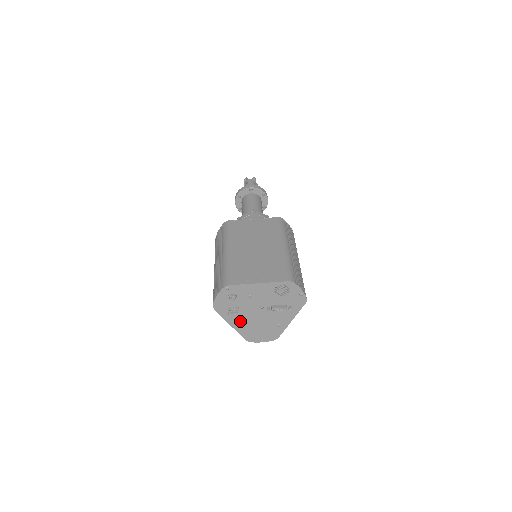
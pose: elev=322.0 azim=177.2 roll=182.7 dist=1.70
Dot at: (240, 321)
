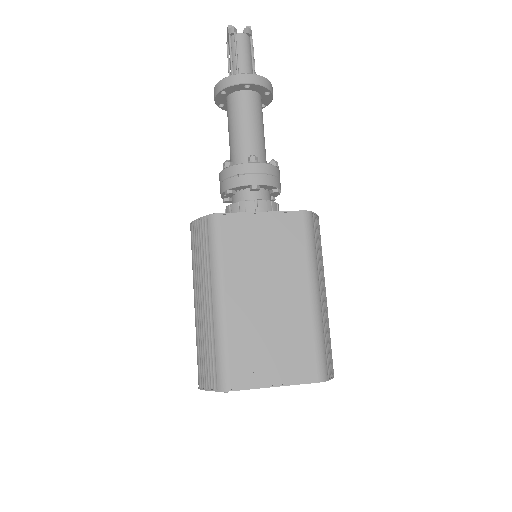
Dot at: occluded
